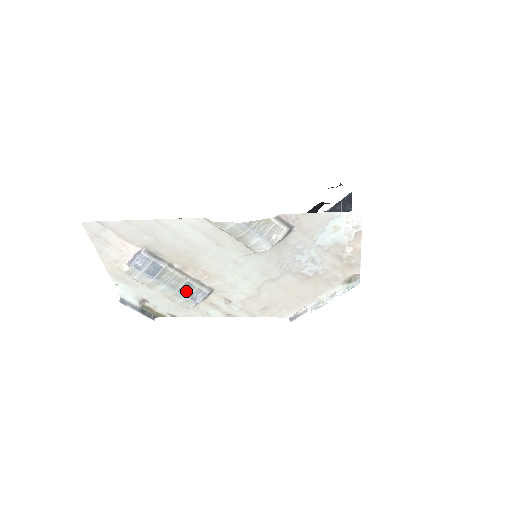
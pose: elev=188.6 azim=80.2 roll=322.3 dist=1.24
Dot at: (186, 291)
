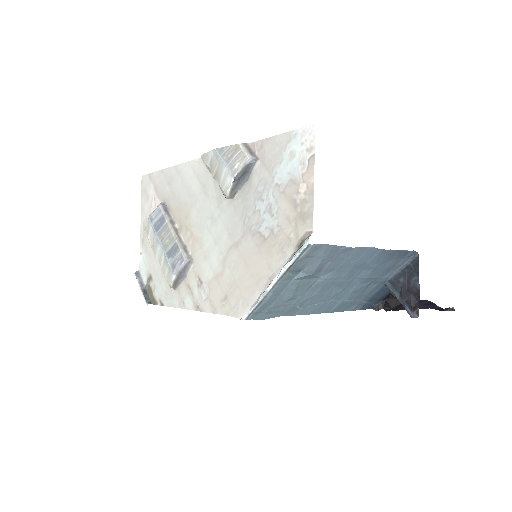
Dot at: (172, 255)
